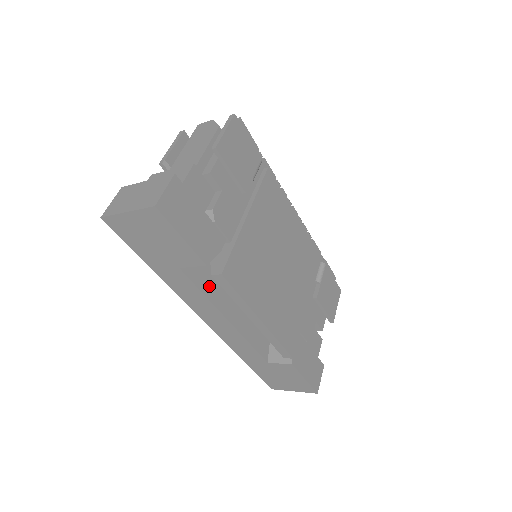
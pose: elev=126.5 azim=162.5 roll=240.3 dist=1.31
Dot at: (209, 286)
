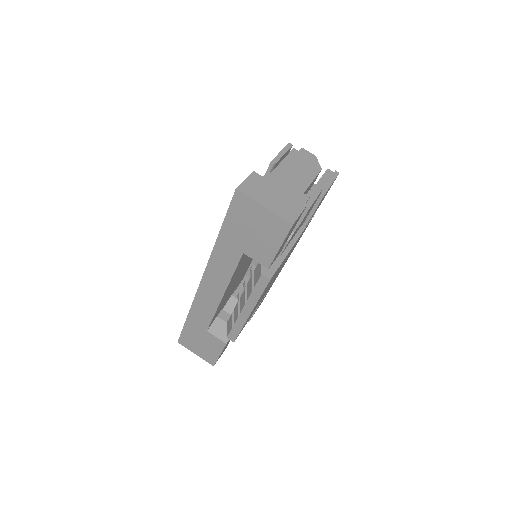
Dot at: (237, 270)
